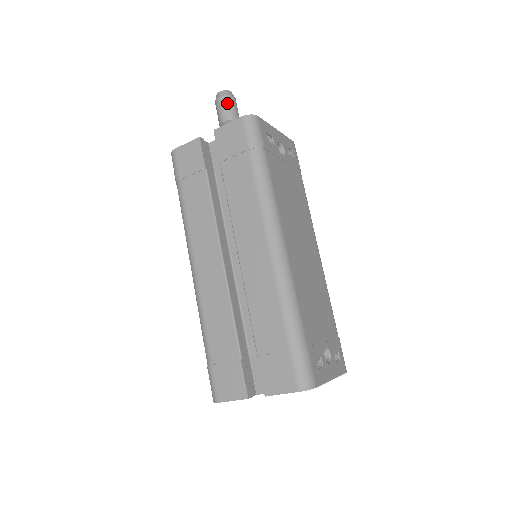
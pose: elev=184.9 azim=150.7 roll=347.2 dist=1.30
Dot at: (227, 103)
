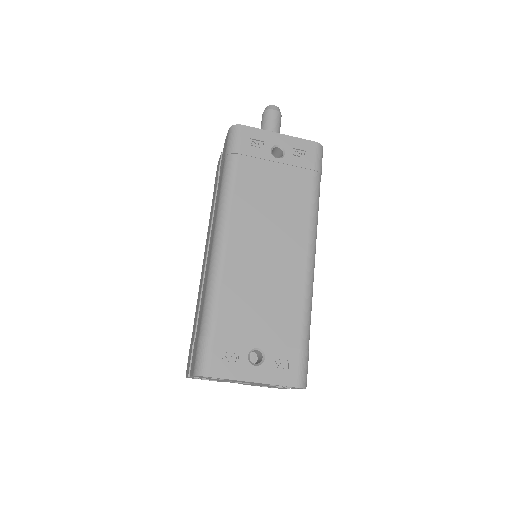
Dot at: (265, 117)
